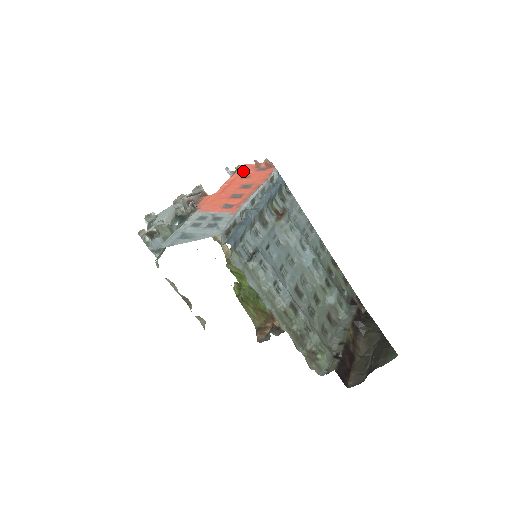
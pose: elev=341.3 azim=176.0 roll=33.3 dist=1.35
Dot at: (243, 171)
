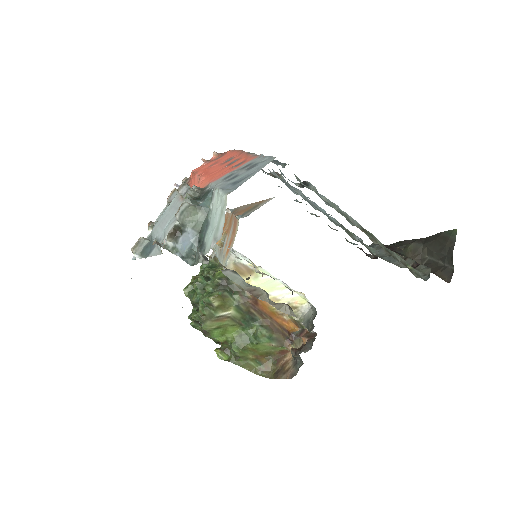
Dot at: (201, 168)
